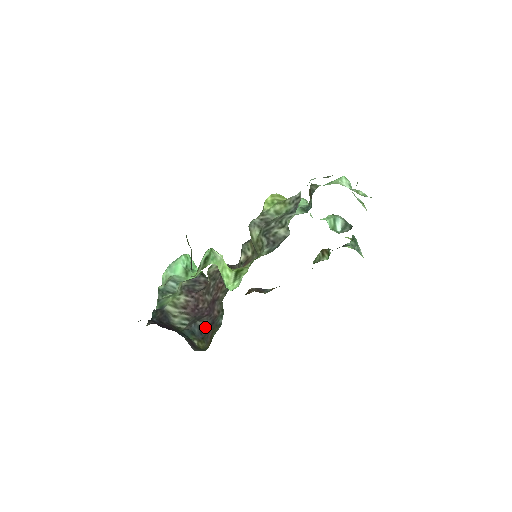
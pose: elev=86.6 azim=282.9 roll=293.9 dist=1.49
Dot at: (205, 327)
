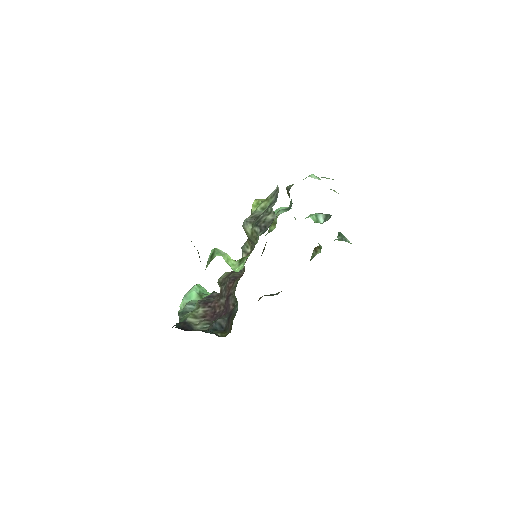
Dot at: (225, 321)
